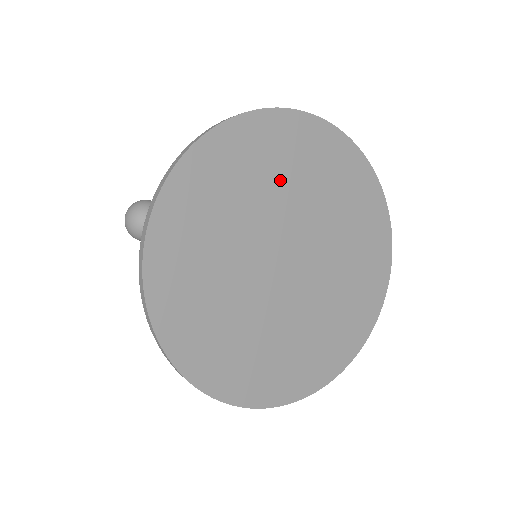
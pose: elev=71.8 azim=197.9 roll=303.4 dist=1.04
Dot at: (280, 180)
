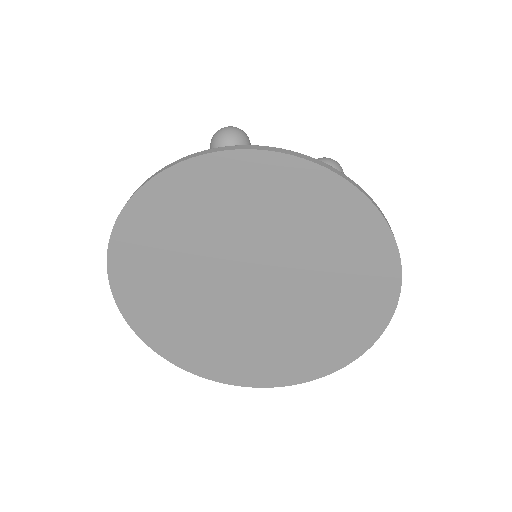
Dot at: (180, 253)
